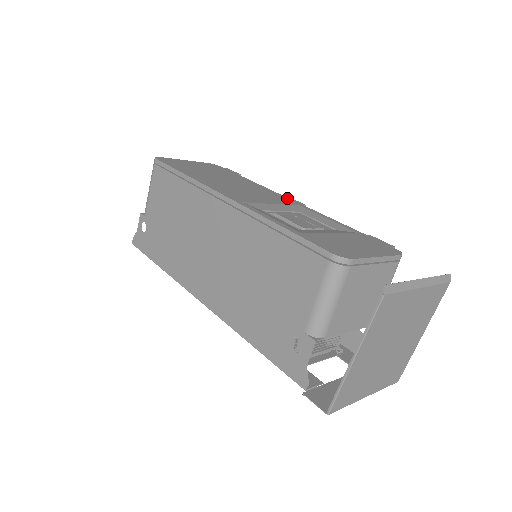
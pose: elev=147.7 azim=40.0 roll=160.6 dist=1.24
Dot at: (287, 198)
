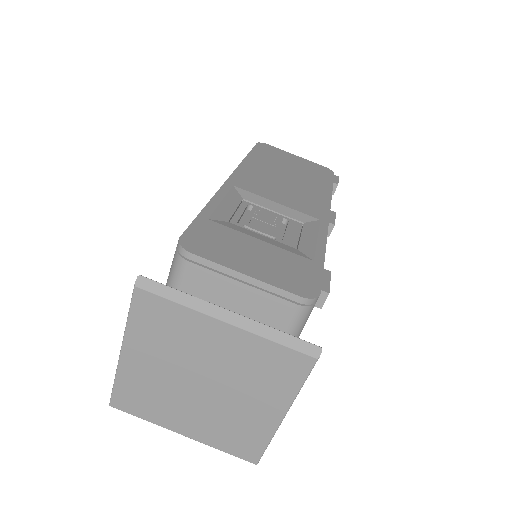
Dot at: (326, 211)
